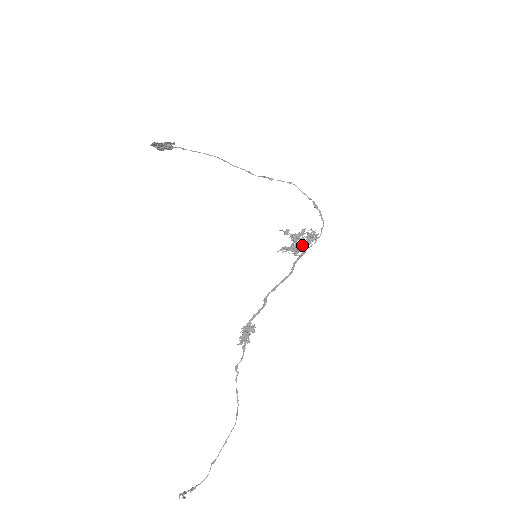
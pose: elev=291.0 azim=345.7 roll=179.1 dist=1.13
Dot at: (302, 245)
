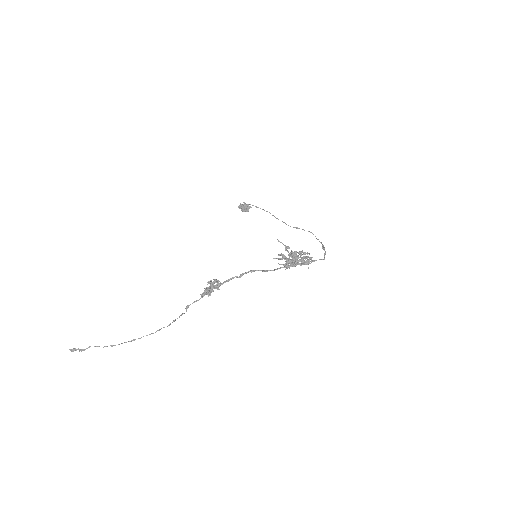
Dot at: (292, 253)
